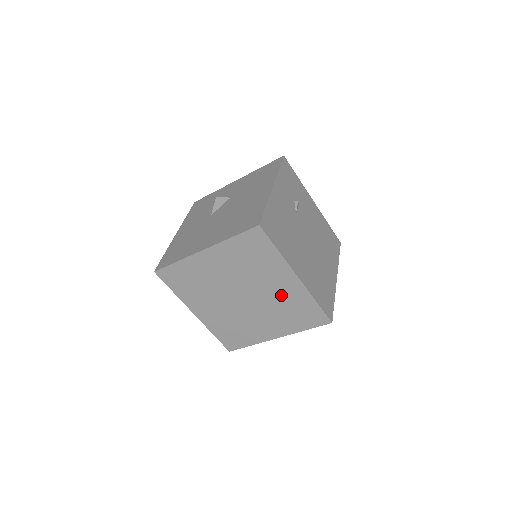
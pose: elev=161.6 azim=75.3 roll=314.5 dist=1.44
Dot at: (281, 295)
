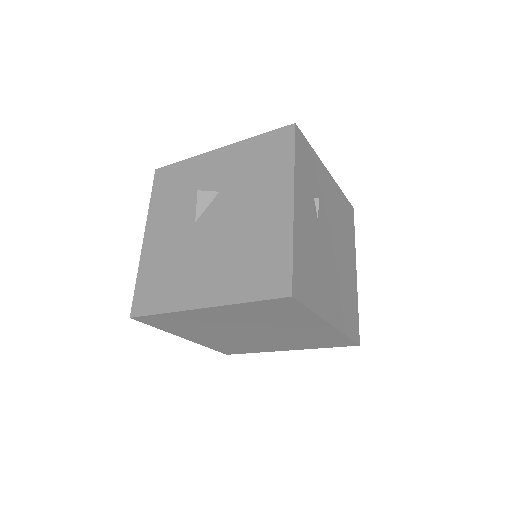
Dot at: (303, 332)
